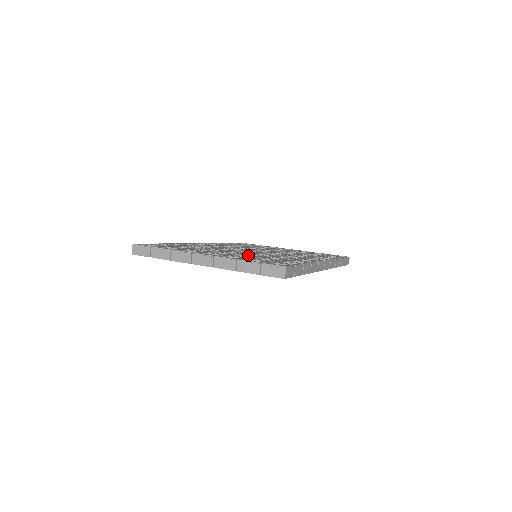
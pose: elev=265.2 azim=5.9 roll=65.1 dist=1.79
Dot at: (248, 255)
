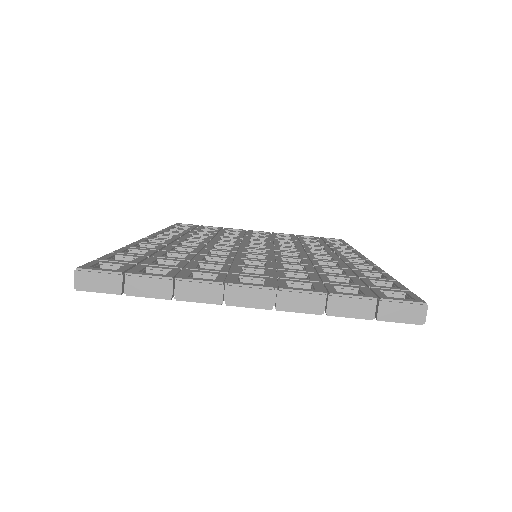
Dot at: occluded
